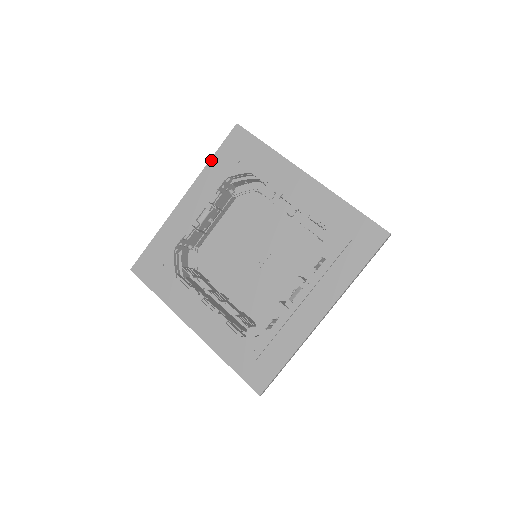
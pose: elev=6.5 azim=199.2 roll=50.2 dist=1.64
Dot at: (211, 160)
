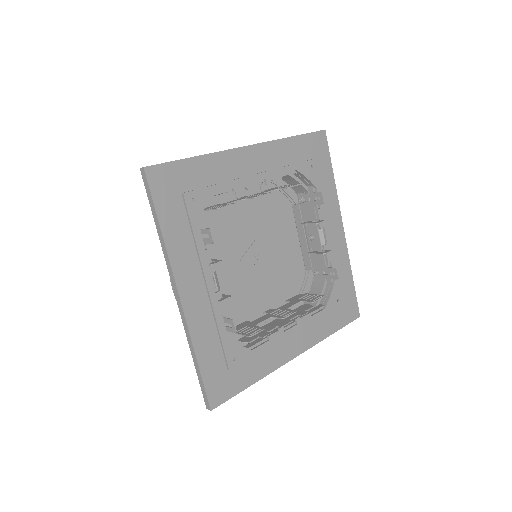
Dot at: (163, 231)
